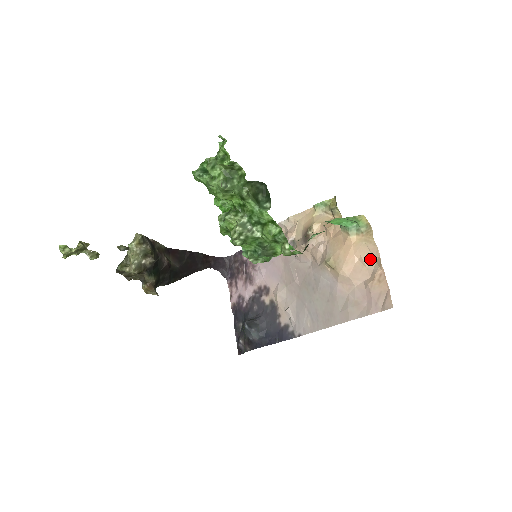
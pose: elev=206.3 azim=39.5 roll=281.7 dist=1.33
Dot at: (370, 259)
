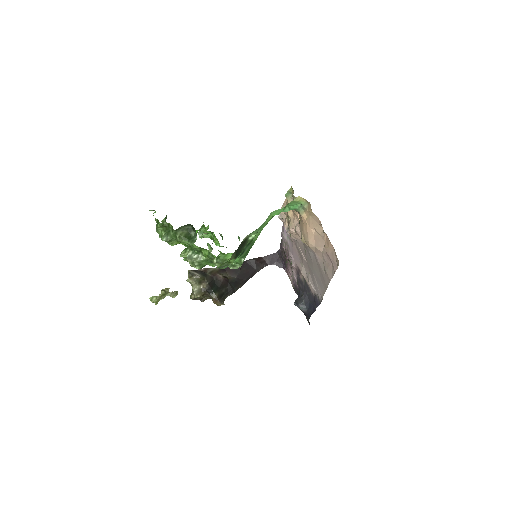
Dot at: (319, 228)
